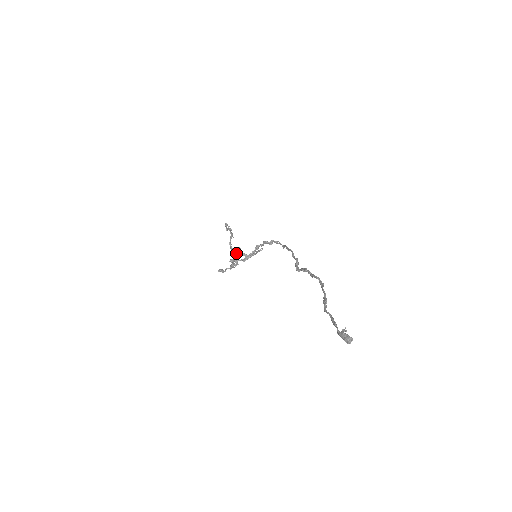
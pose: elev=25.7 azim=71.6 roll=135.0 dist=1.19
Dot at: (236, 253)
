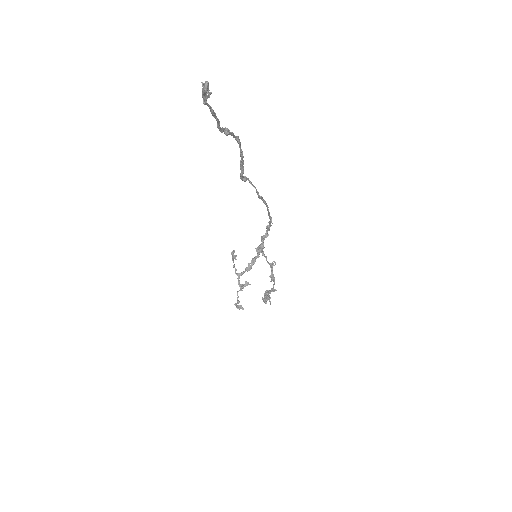
Dot at: (232, 258)
